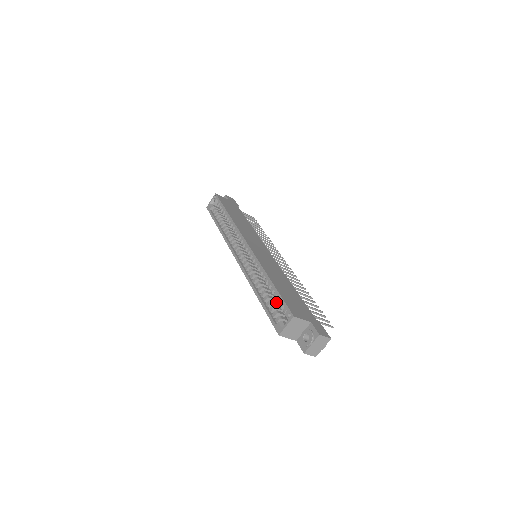
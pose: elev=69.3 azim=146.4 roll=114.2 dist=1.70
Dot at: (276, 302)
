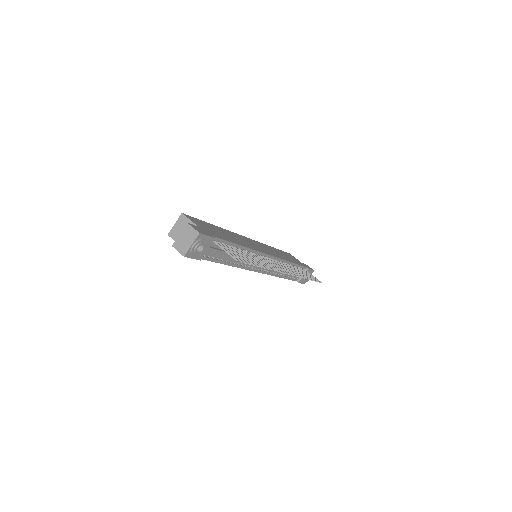
Dot at: occluded
